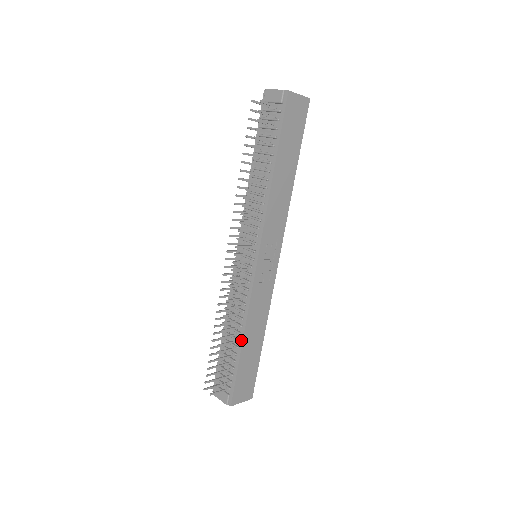
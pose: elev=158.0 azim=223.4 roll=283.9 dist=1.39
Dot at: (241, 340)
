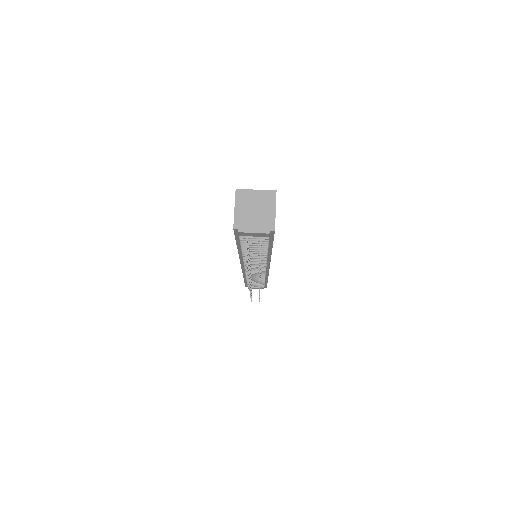
Dot at: (266, 280)
